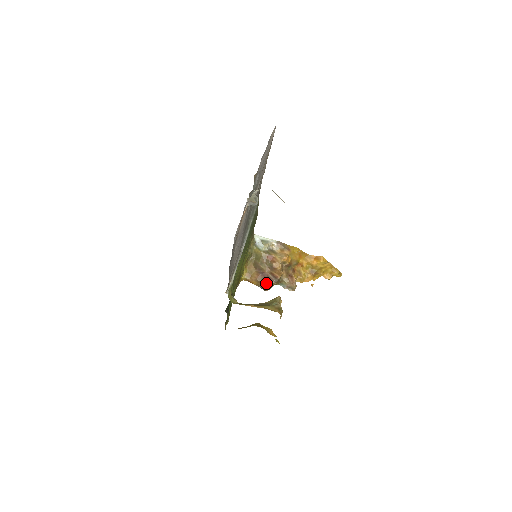
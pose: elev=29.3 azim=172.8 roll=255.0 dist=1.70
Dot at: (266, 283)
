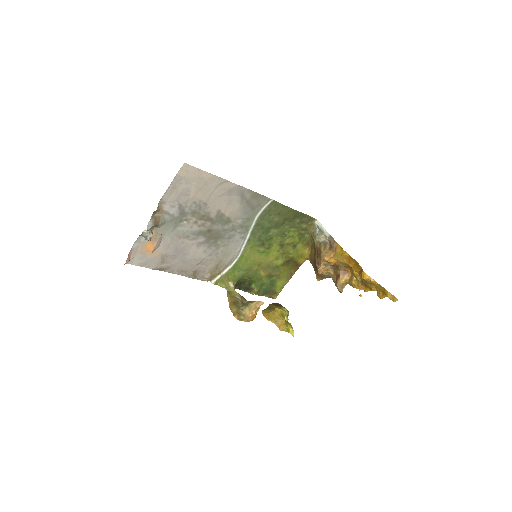
Dot at: (315, 273)
